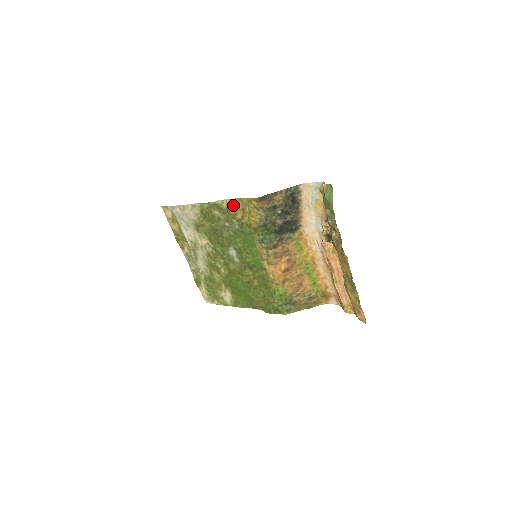
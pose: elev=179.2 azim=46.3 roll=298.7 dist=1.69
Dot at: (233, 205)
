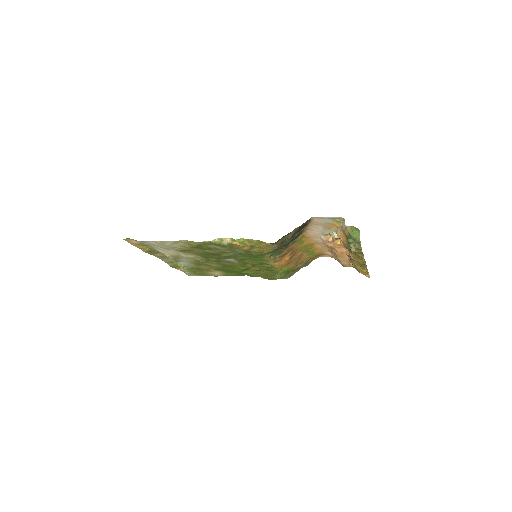
Dot at: (238, 244)
